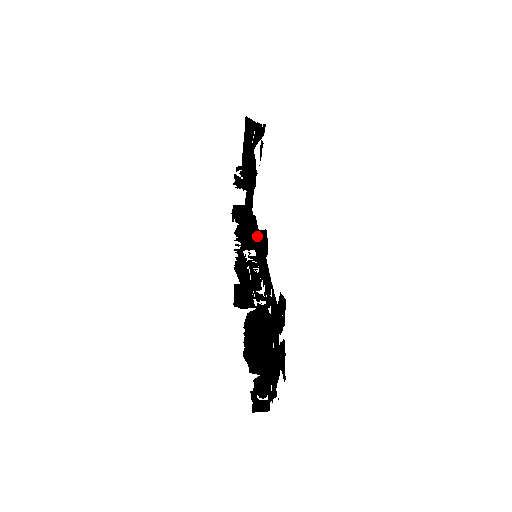
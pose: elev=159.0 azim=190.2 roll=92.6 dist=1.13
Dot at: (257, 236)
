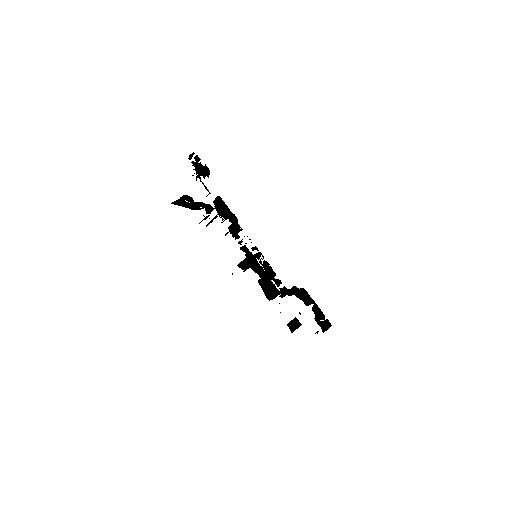
Dot at: (246, 257)
